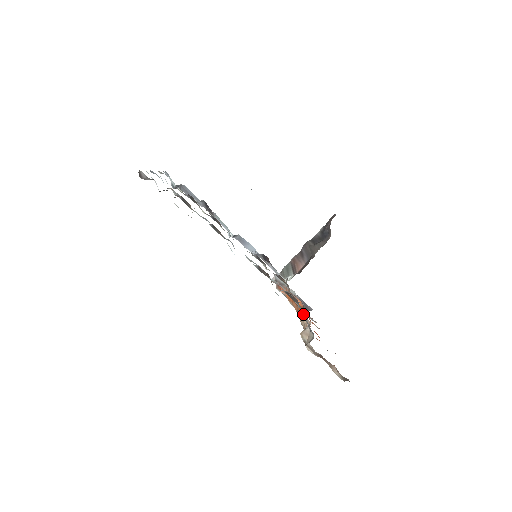
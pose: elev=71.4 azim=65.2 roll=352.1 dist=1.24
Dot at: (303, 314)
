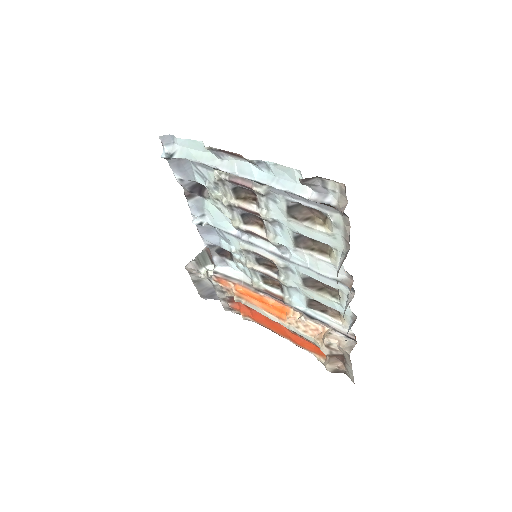
Dot at: (340, 322)
